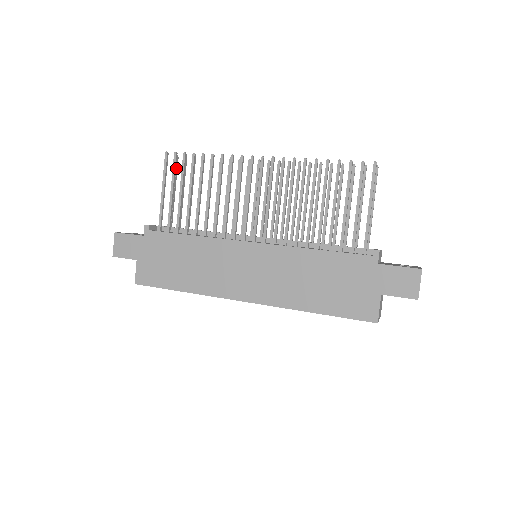
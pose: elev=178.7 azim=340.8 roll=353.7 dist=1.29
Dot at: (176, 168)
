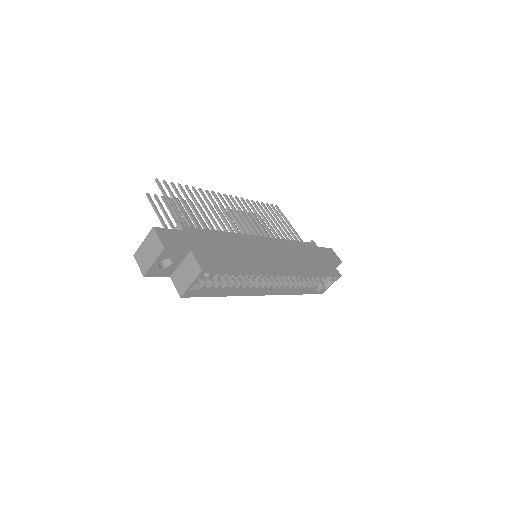
Dot at: (152, 201)
